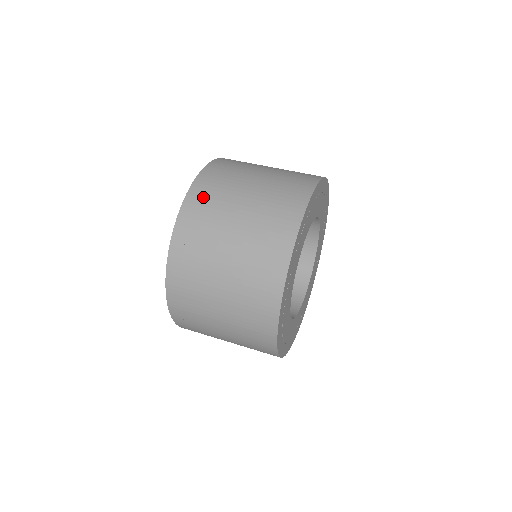
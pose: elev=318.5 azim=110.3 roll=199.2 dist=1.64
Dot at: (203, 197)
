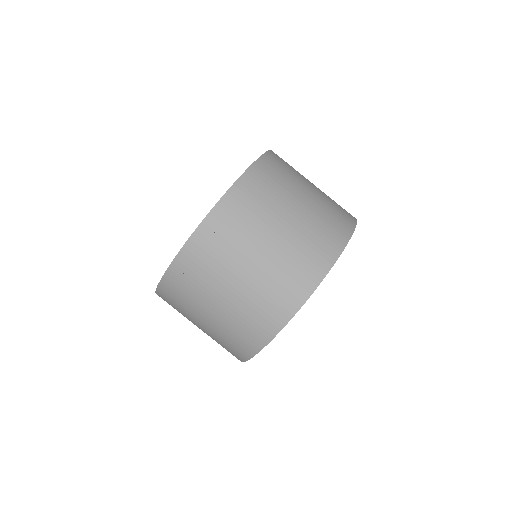
Dot at: (195, 263)
